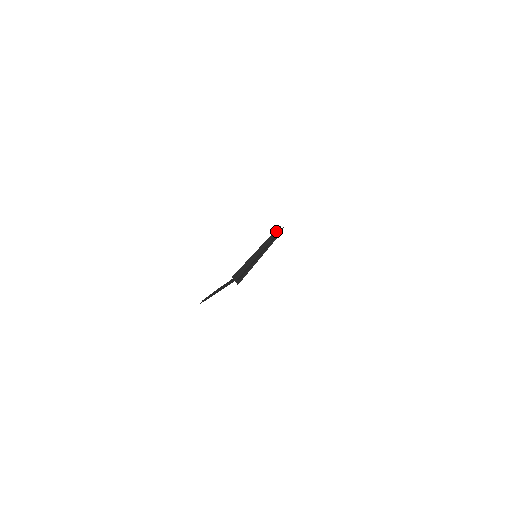
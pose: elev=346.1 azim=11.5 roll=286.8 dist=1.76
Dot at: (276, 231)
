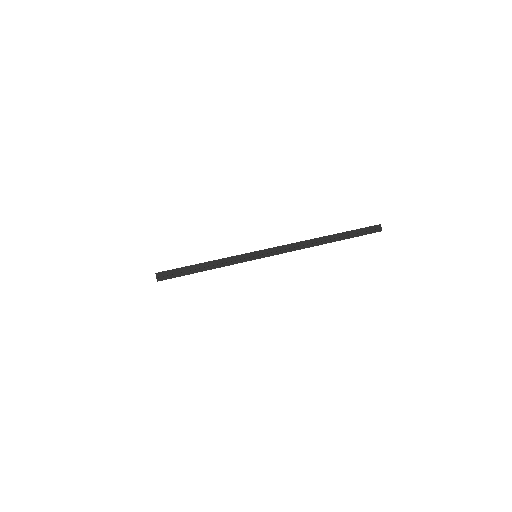
Dot at: (354, 231)
